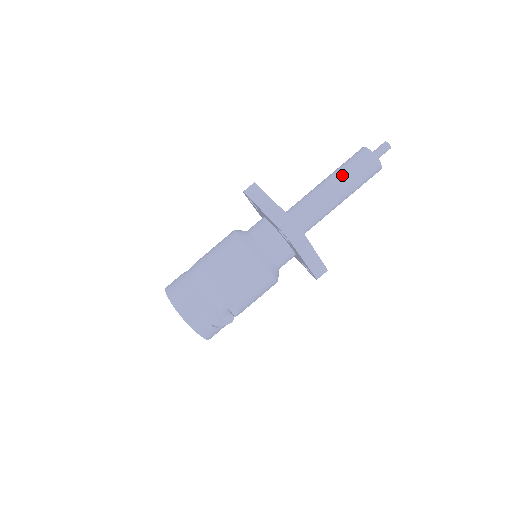
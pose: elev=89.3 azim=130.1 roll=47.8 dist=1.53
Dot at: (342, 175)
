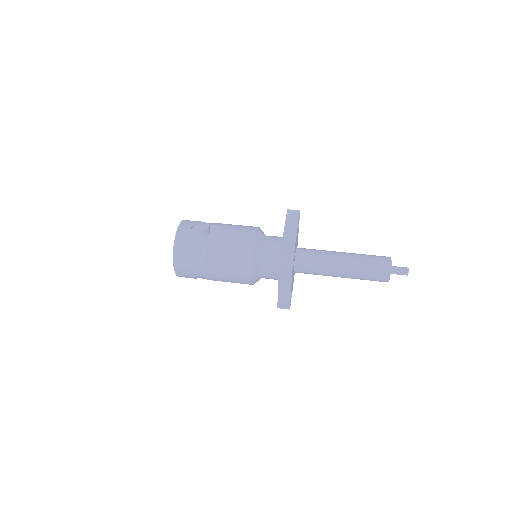
Dot at: occluded
